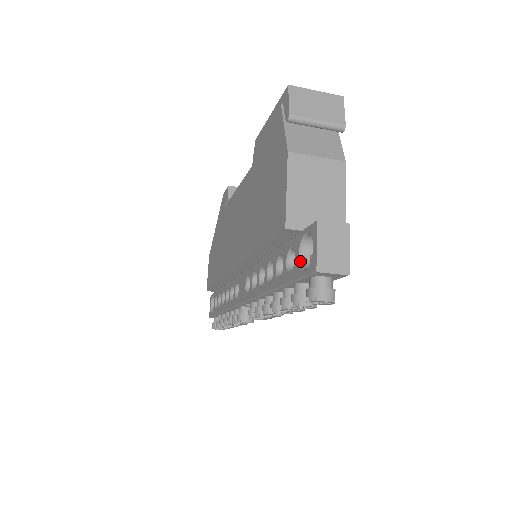
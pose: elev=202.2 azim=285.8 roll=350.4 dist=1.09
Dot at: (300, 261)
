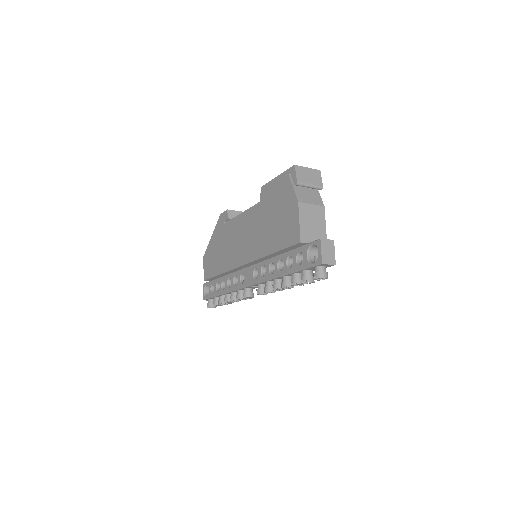
Dot at: (308, 259)
